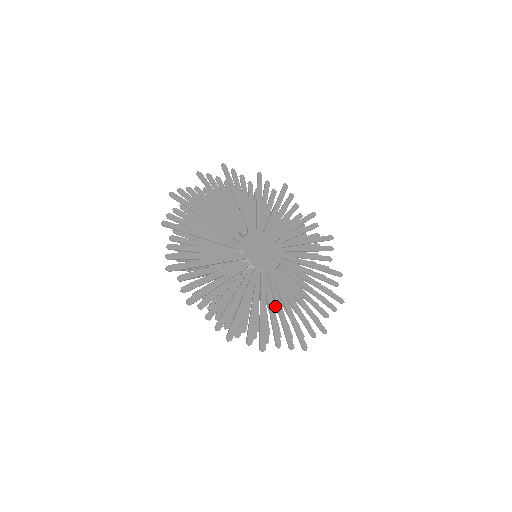
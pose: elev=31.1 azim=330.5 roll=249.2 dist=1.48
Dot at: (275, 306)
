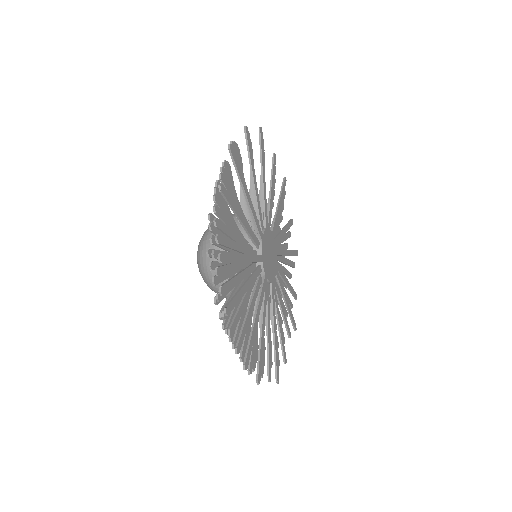
Dot at: occluded
